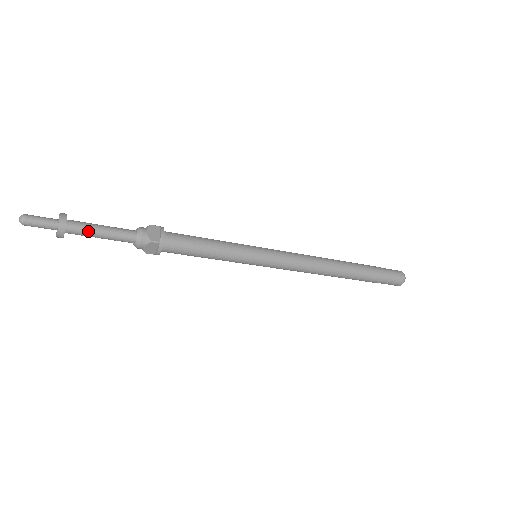
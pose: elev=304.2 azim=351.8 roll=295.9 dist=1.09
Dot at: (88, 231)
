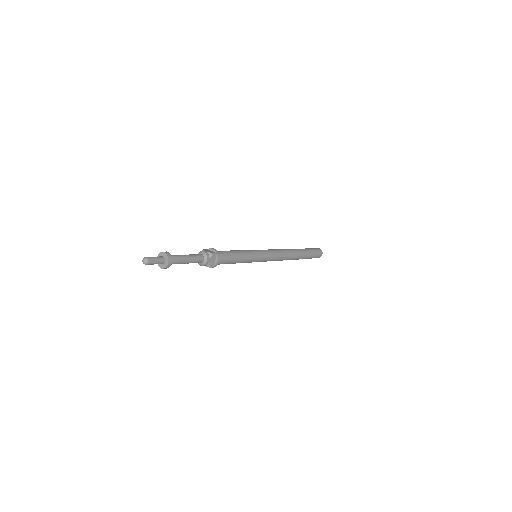
Dot at: occluded
